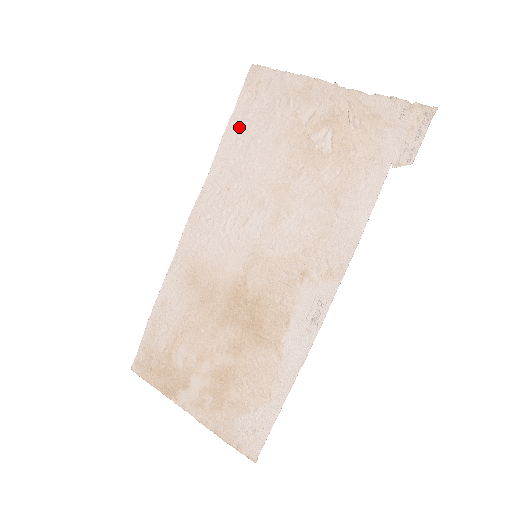
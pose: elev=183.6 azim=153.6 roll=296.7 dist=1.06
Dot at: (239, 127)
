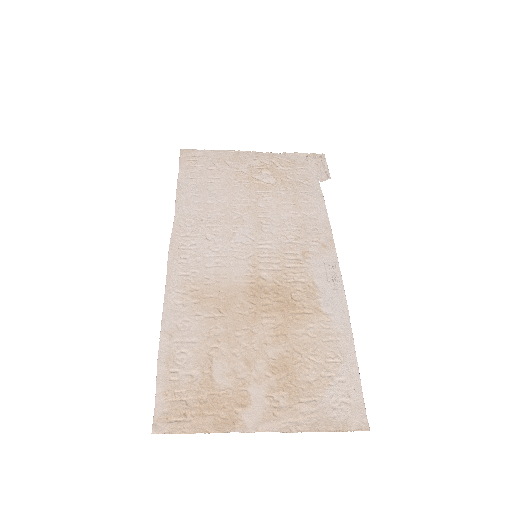
Dot at: (189, 182)
